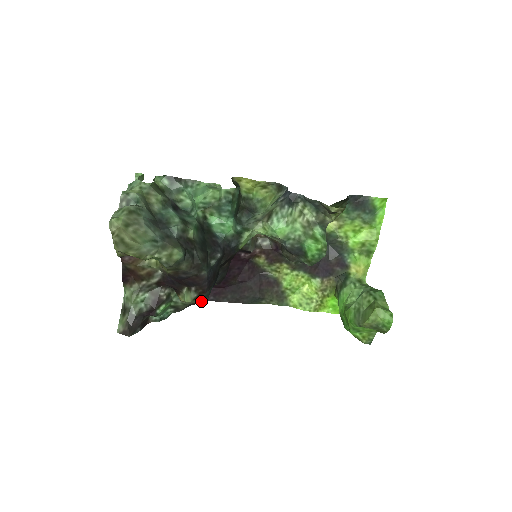
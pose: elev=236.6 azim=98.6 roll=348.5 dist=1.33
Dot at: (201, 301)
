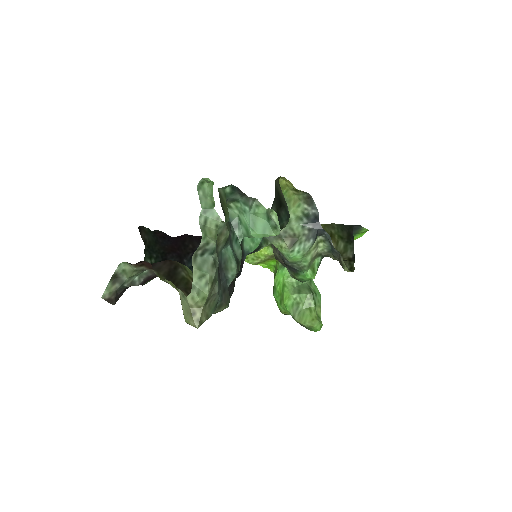
Dot at: occluded
